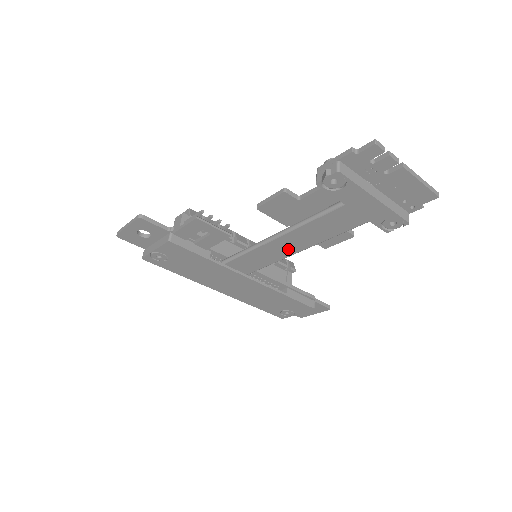
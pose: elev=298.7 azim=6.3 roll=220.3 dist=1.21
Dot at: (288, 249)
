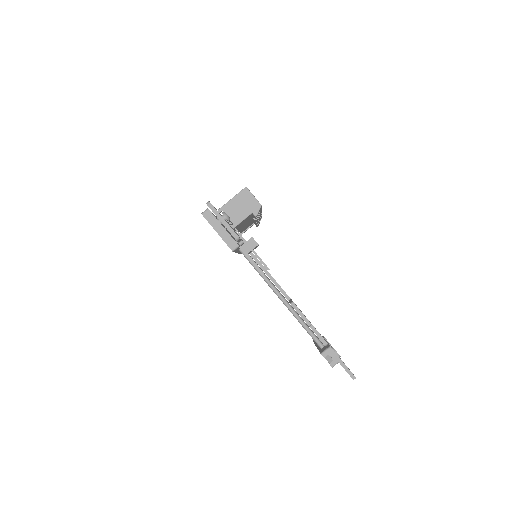
Dot at: occluded
